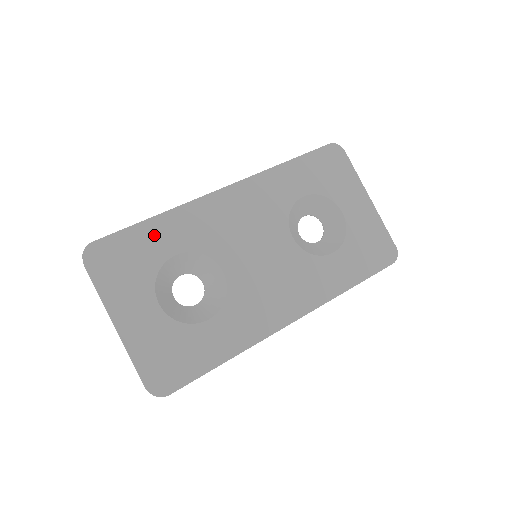
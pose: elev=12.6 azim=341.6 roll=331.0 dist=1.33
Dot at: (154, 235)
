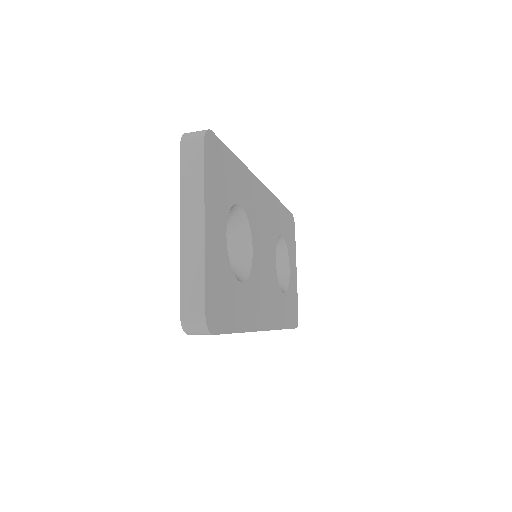
Dot at: (236, 173)
